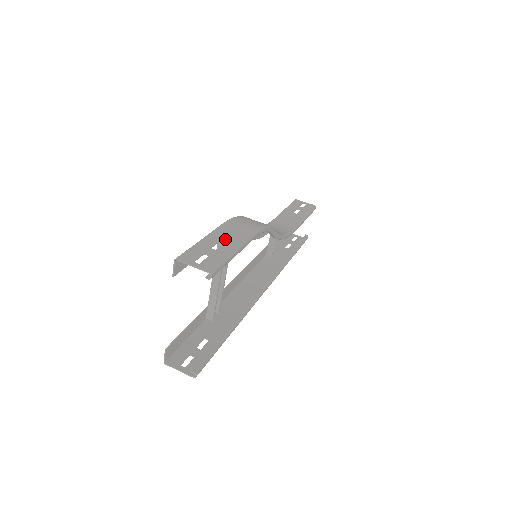
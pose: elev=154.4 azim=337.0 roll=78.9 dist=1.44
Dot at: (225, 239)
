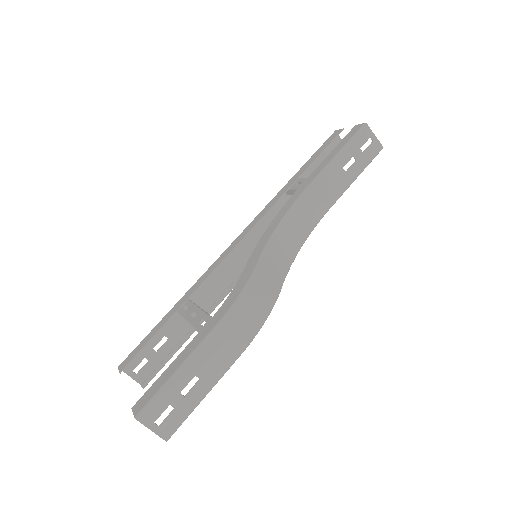
Dot at: (202, 373)
